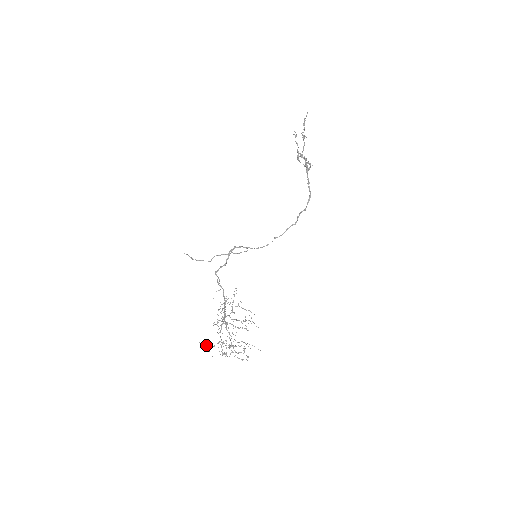
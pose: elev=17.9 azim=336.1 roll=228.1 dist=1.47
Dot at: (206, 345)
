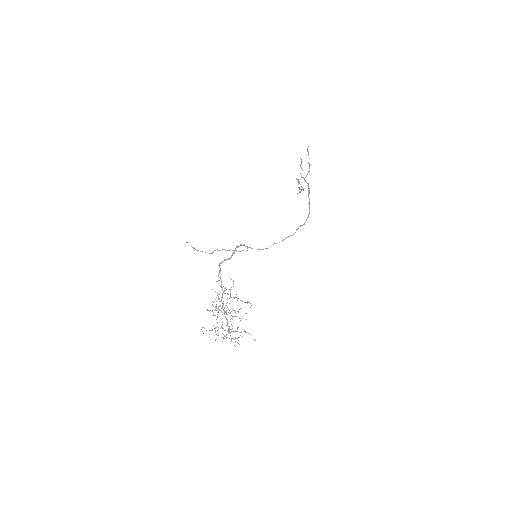
Dot at: (204, 328)
